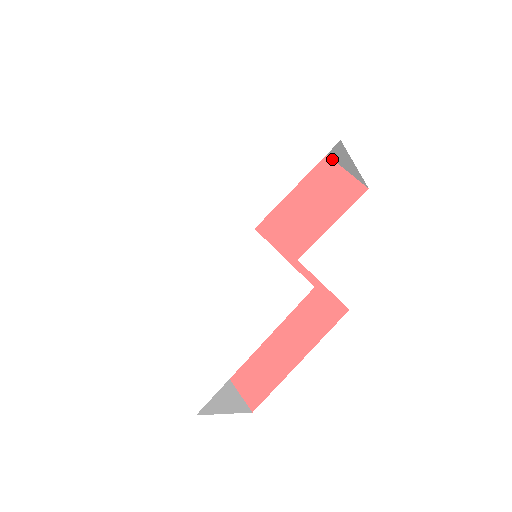
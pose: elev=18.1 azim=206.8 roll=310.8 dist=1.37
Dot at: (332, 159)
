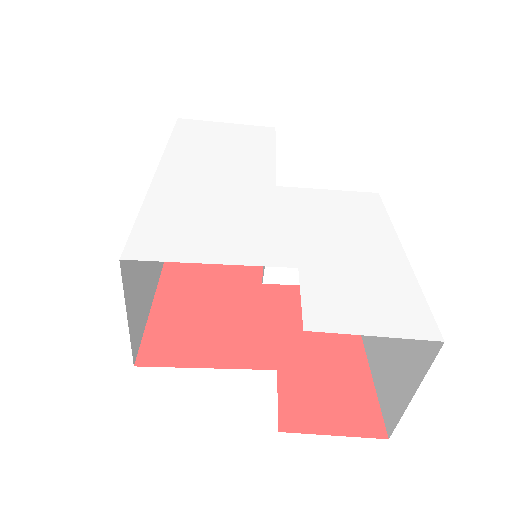
Dot at: occluded
